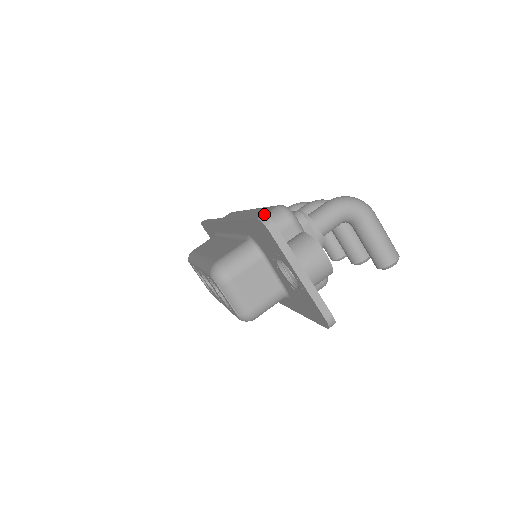
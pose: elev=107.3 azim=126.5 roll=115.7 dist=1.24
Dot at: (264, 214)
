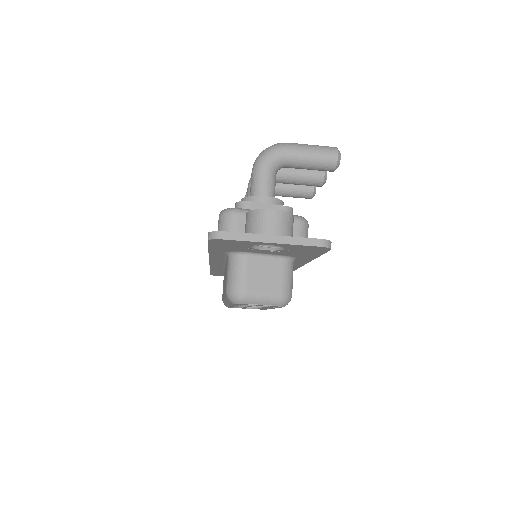
Dot at: (208, 233)
